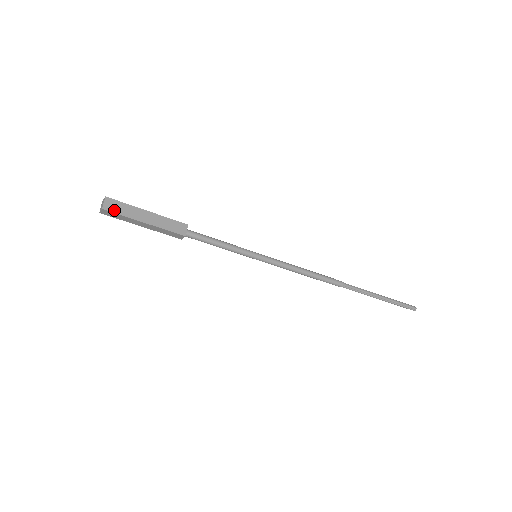
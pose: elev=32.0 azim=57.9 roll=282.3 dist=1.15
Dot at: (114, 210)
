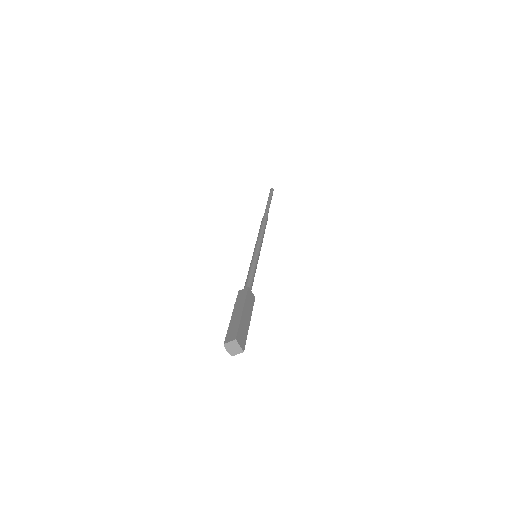
Dot at: (244, 341)
